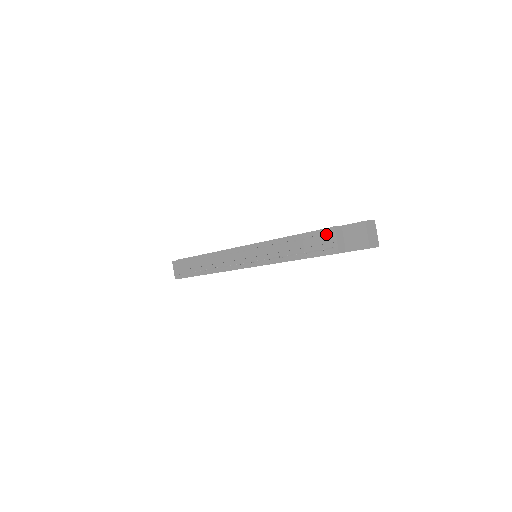
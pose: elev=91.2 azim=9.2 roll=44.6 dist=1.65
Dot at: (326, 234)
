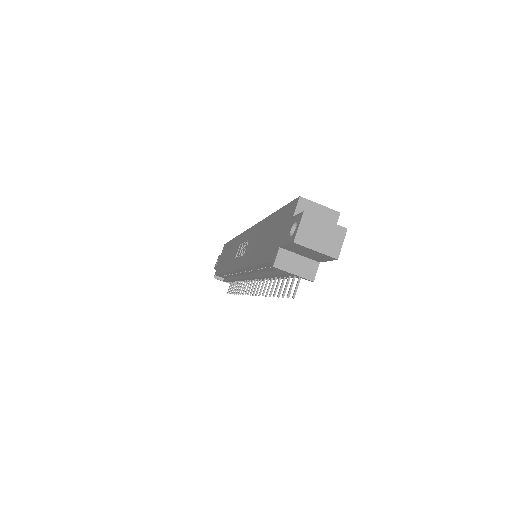
Dot at: occluded
